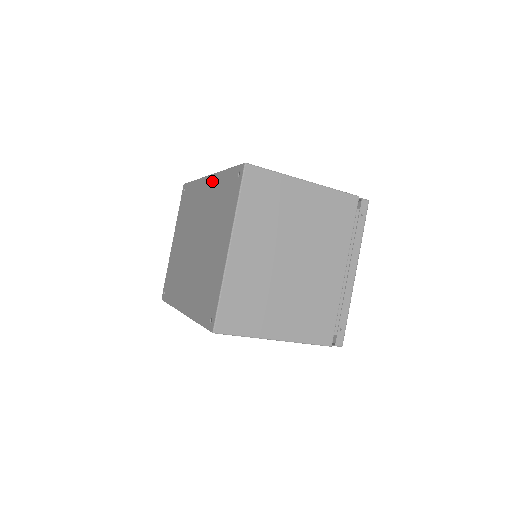
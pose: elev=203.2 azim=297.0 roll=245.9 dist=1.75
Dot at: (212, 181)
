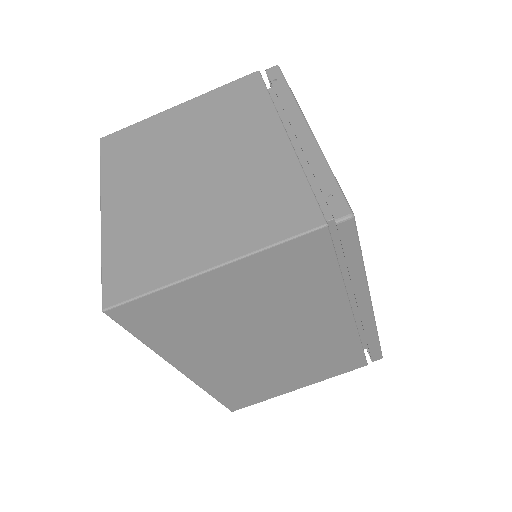
Dot at: occluded
